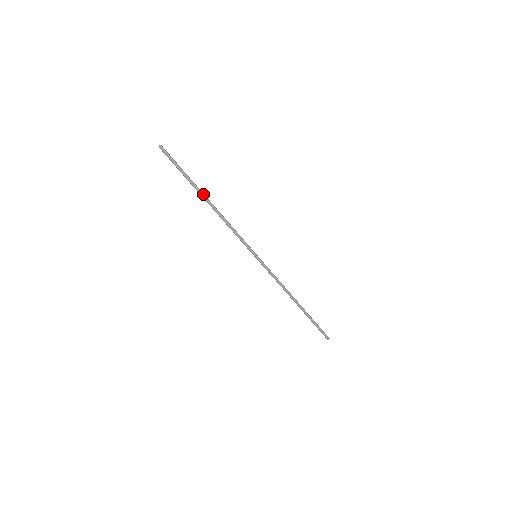
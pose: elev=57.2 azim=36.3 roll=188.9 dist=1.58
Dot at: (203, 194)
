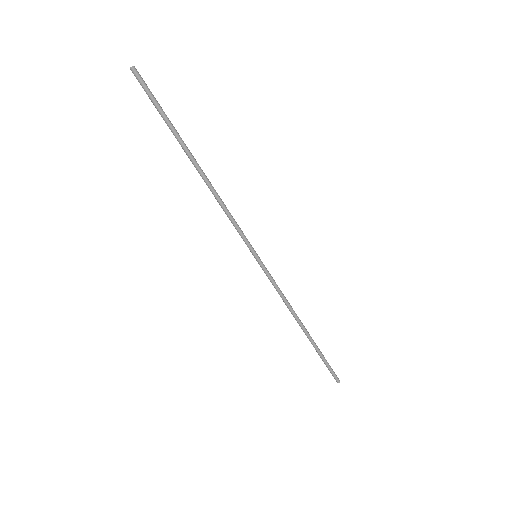
Dot at: (190, 153)
